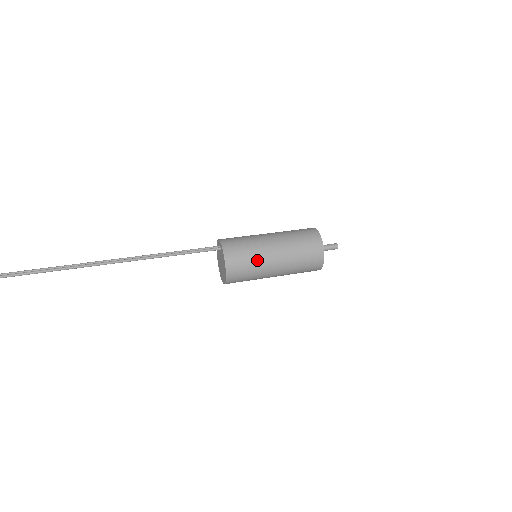
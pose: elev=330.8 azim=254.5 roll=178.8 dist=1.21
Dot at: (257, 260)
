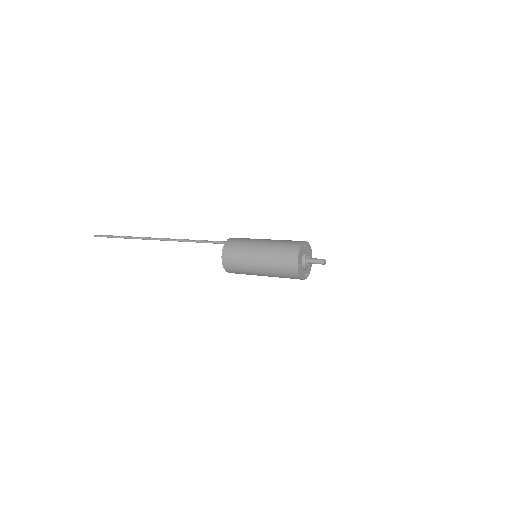
Dot at: (244, 255)
